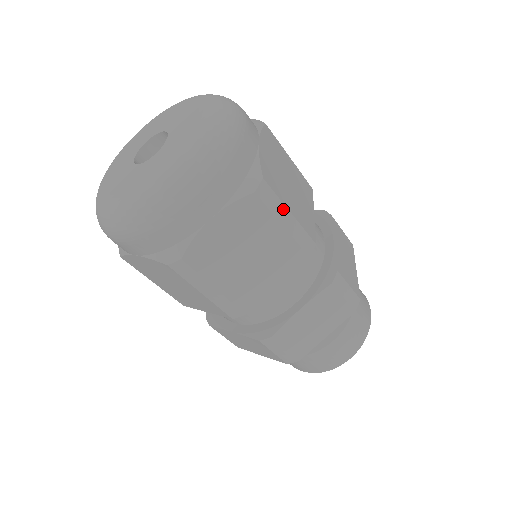
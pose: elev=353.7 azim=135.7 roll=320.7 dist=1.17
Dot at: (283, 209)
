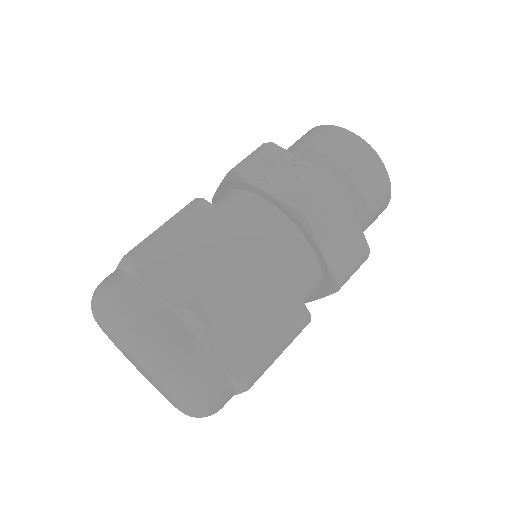
Dot at: (273, 358)
